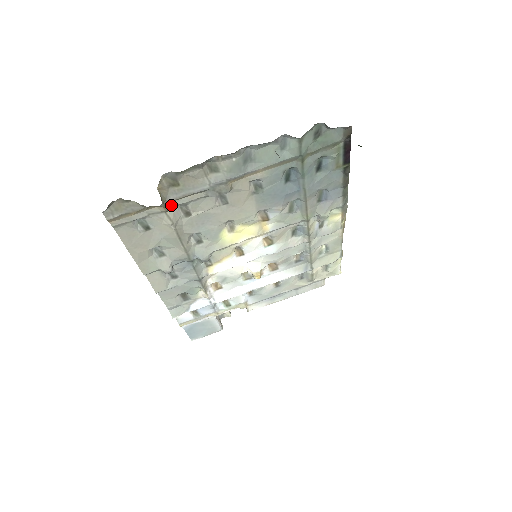
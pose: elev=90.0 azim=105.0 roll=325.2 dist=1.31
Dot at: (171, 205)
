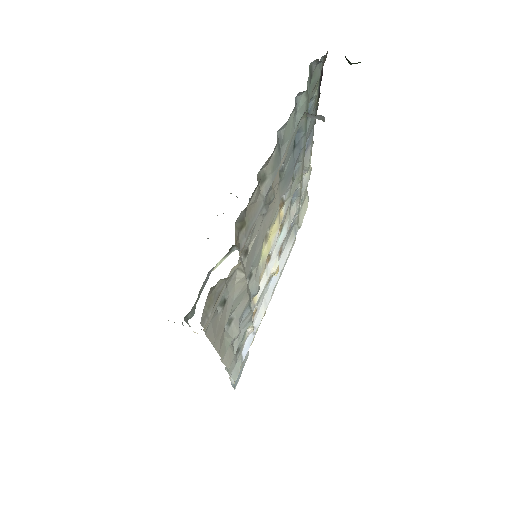
Dot at: (240, 254)
